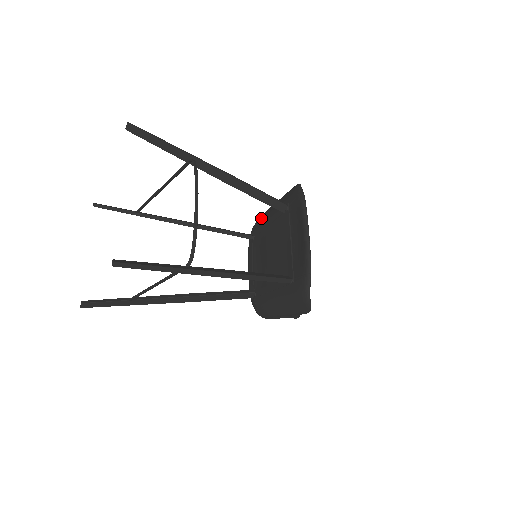
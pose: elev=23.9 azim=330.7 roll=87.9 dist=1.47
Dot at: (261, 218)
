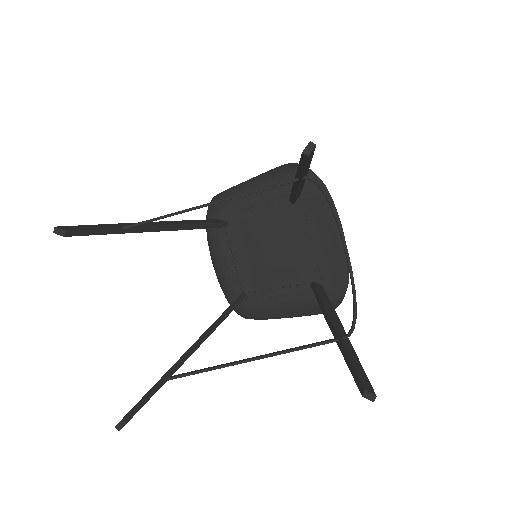
Dot at: (236, 199)
